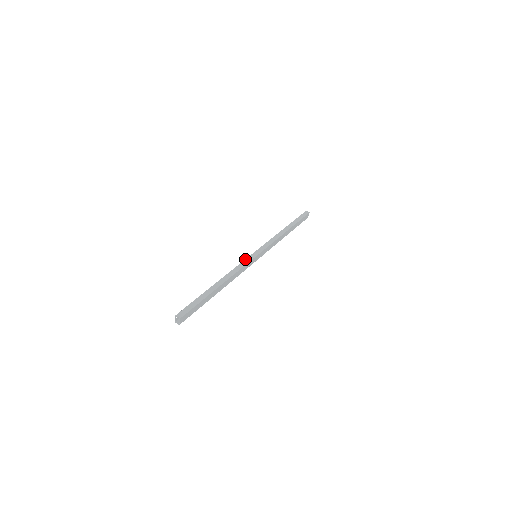
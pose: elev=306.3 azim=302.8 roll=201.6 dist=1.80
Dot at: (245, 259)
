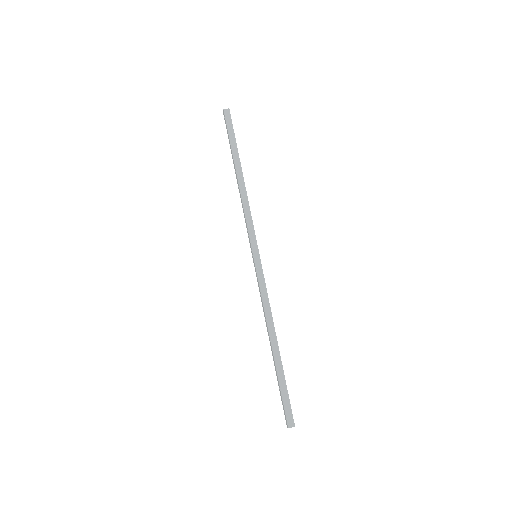
Dot at: (257, 279)
